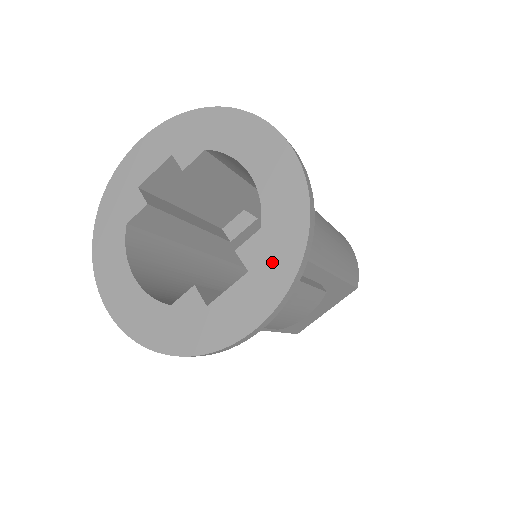
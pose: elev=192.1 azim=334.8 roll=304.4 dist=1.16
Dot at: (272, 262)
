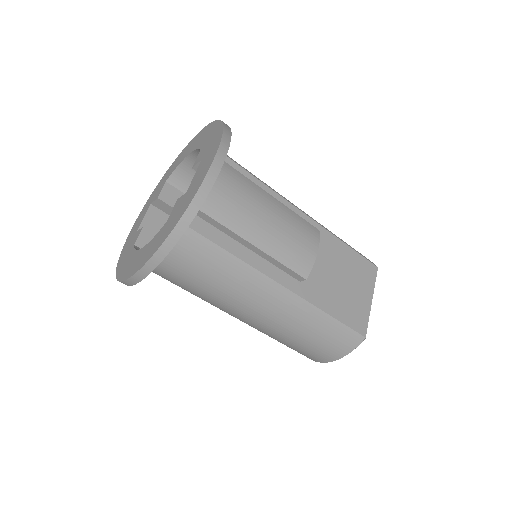
Dot at: (210, 144)
